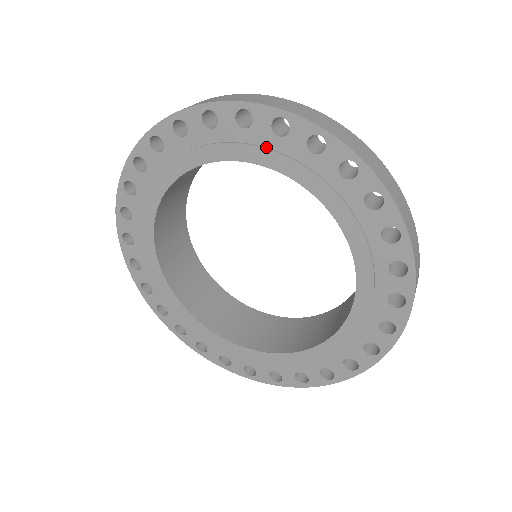
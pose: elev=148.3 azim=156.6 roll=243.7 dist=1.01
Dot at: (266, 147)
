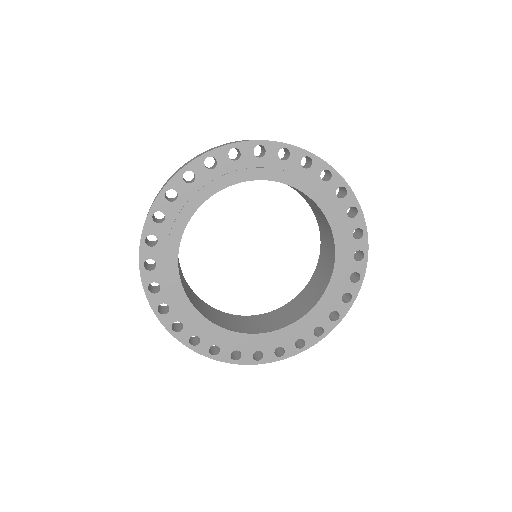
Dot at: (232, 171)
